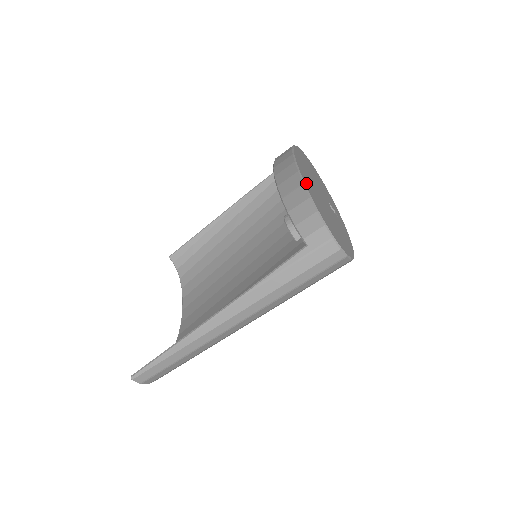
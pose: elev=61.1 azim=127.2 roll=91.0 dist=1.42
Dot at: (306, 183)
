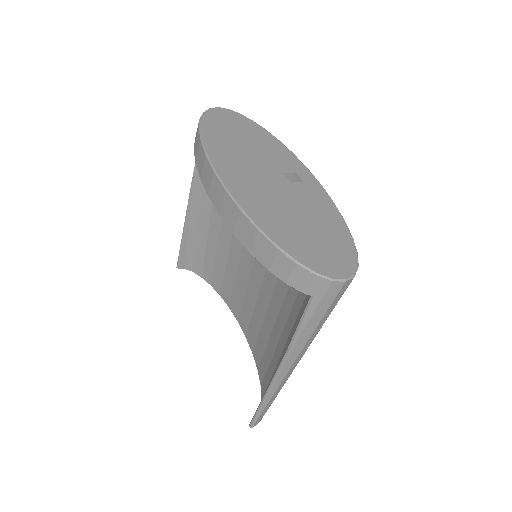
Dot at: (259, 221)
